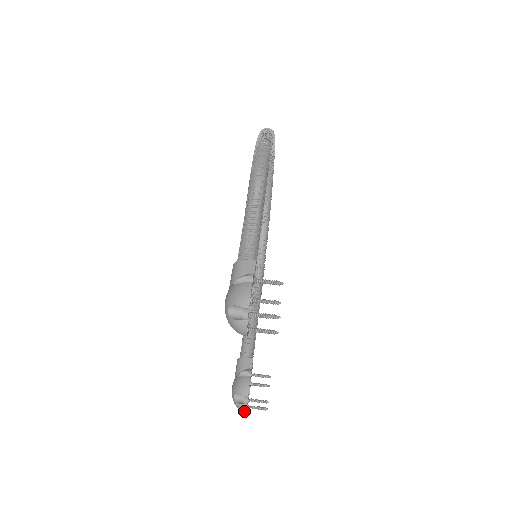
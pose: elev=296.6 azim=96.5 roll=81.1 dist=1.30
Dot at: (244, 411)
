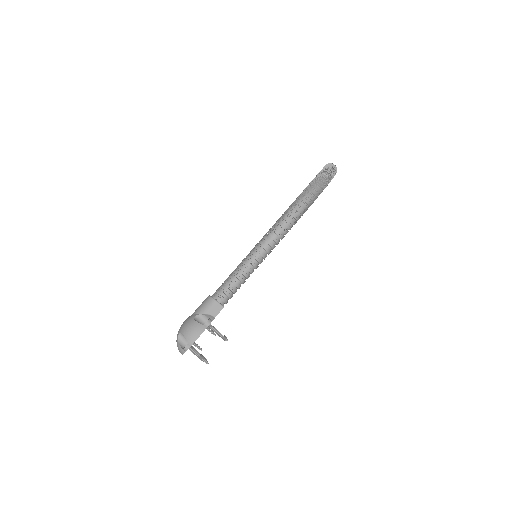
Dot at: occluded
